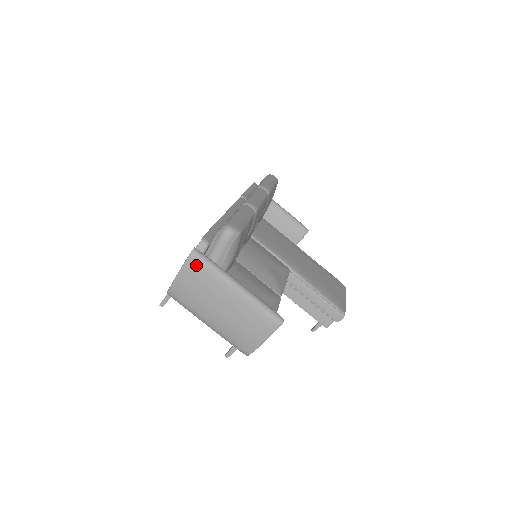
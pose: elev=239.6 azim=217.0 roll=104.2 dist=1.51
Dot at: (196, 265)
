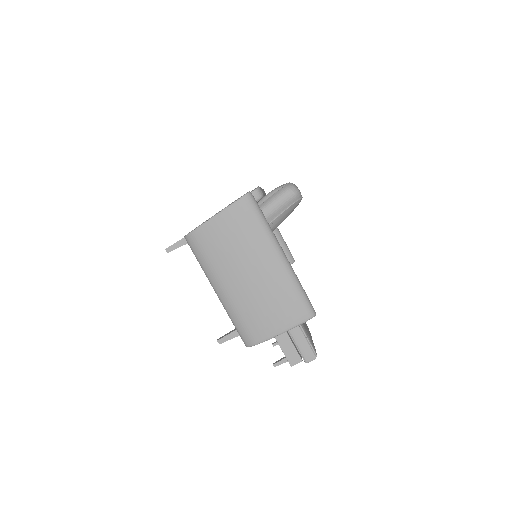
Dot at: (246, 211)
